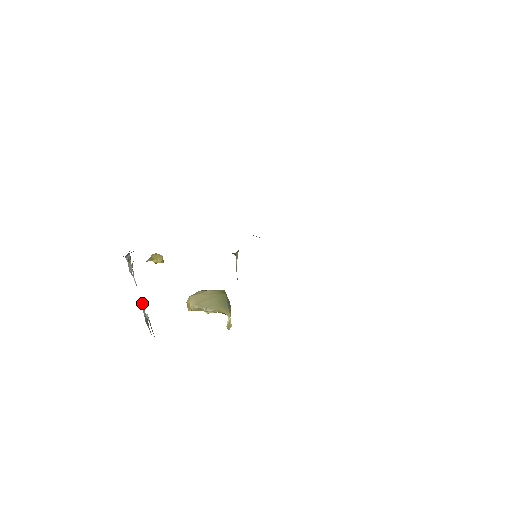
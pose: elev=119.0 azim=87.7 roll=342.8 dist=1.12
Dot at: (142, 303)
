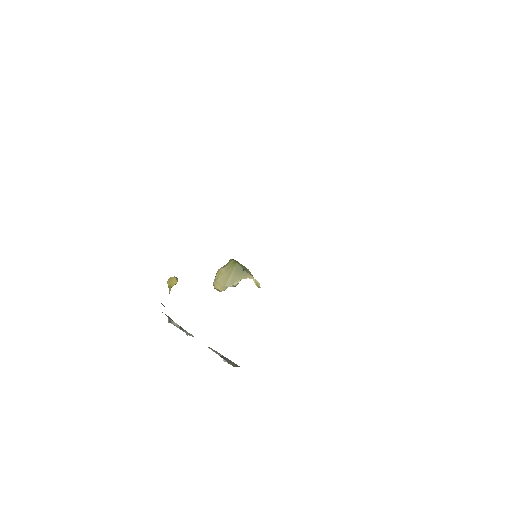
Dot at: (209, 348)
